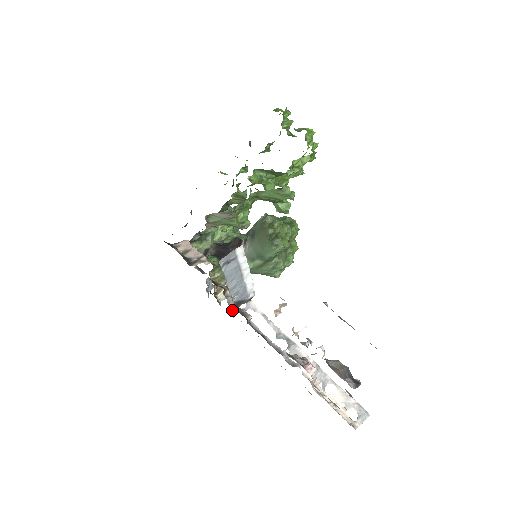
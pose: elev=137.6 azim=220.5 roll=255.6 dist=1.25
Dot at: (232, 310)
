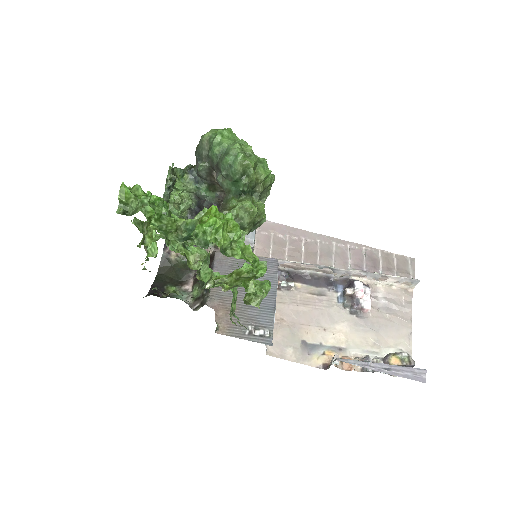
Dot at: occluded
